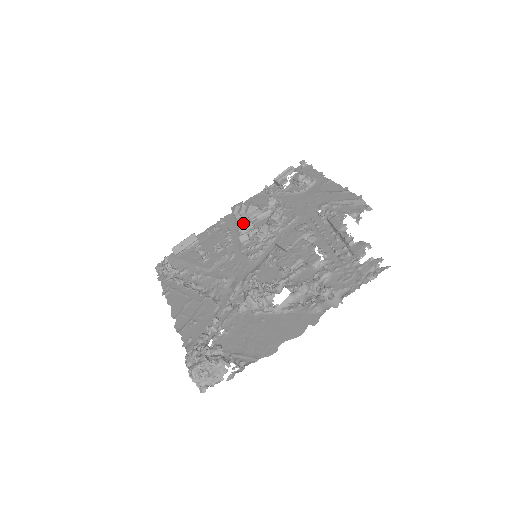
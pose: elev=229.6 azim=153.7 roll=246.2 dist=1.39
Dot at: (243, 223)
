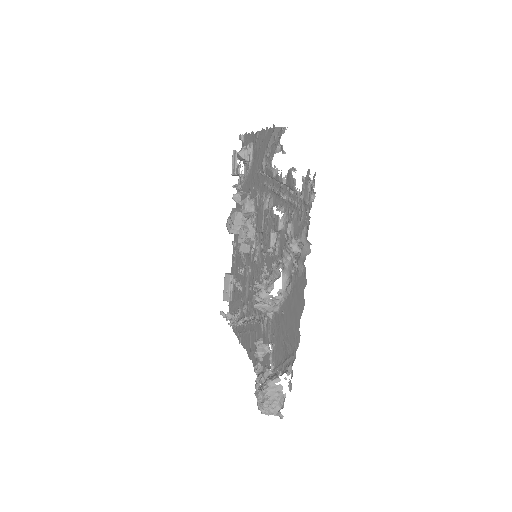
Dot at: occluded
